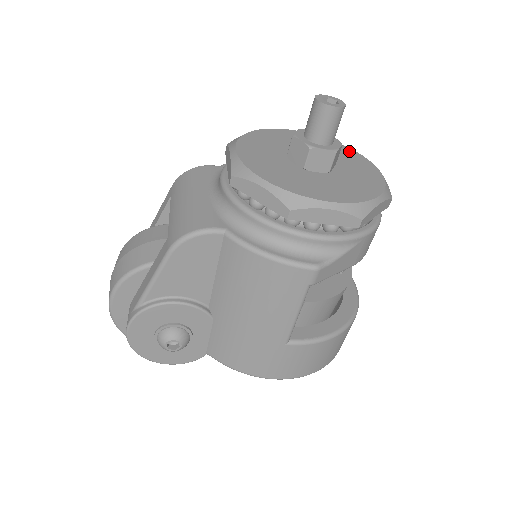
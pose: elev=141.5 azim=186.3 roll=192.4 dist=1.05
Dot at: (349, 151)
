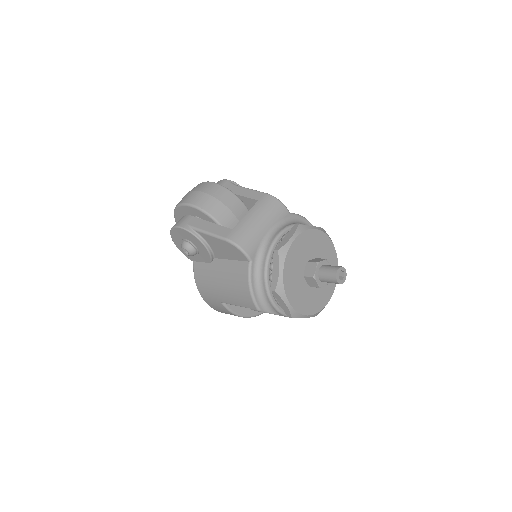
Dot at: occluded
